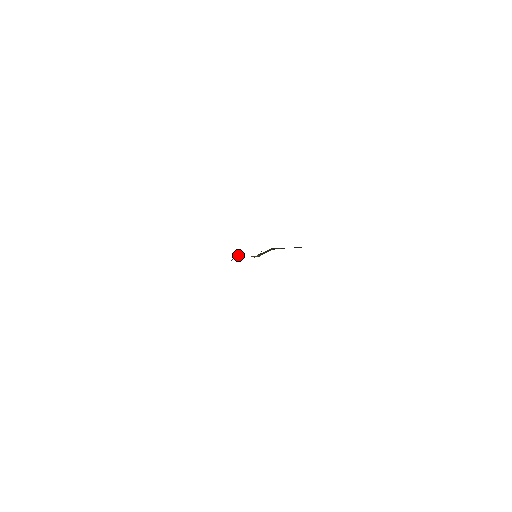
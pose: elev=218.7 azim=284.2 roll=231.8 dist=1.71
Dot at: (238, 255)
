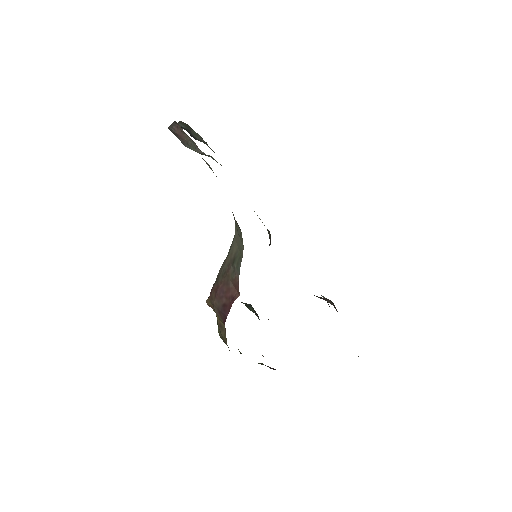
Dot at: occluded
